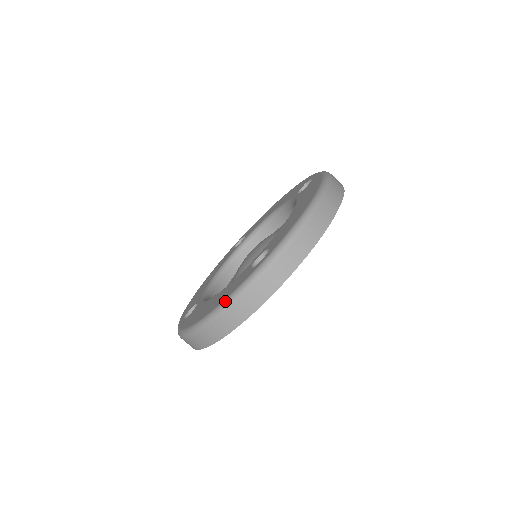
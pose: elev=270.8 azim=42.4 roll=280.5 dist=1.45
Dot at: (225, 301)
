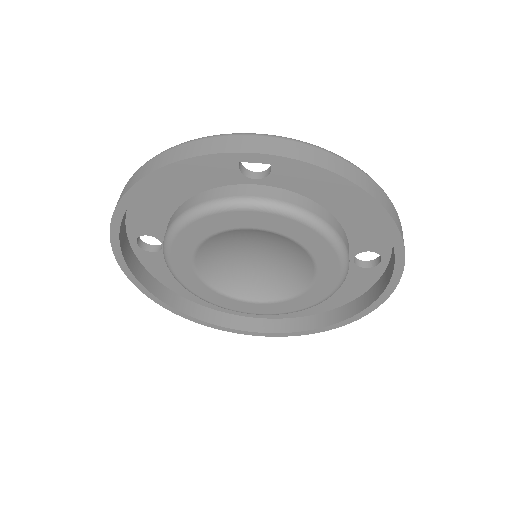
Dot at: occluded
